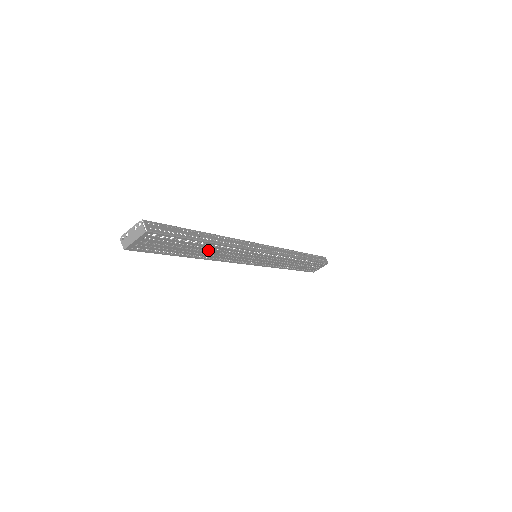
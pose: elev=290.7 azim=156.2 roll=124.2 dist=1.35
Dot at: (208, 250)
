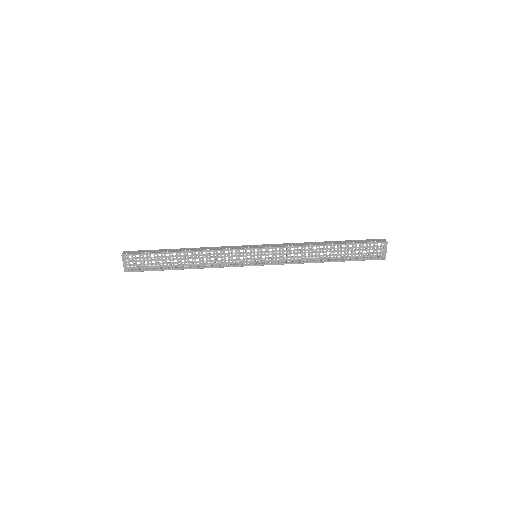
Dot at: occluded
